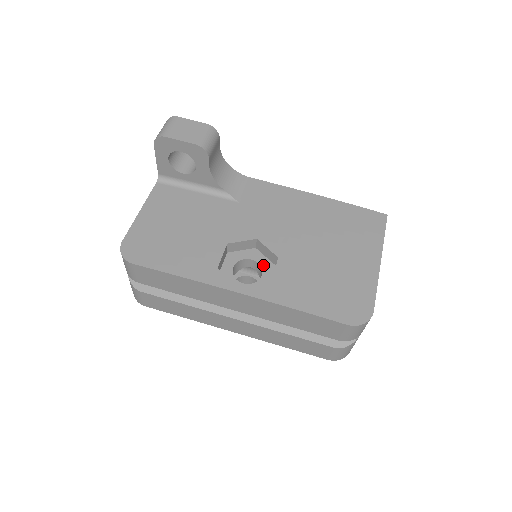
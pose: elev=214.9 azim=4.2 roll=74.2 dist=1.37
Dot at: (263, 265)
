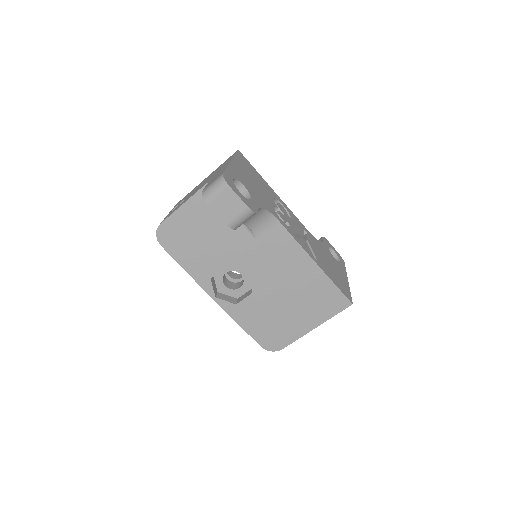
Dot at: (245, 282)
